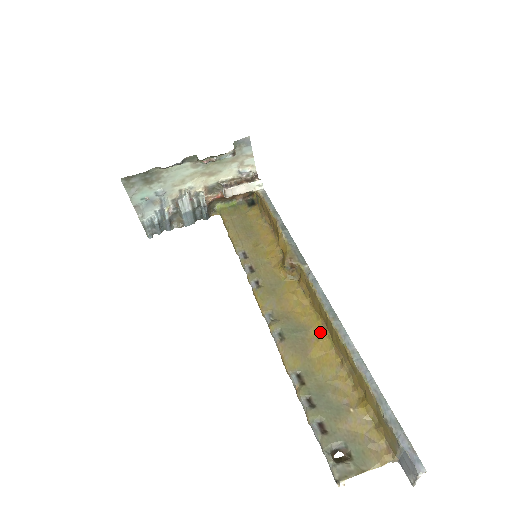
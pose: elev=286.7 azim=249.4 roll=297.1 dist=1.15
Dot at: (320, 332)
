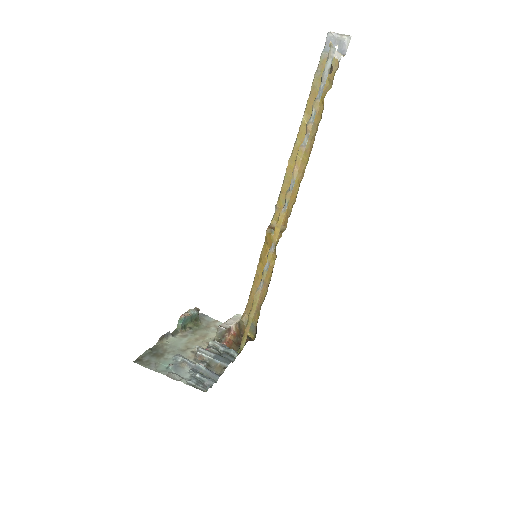
Dot at: (303, 172)
